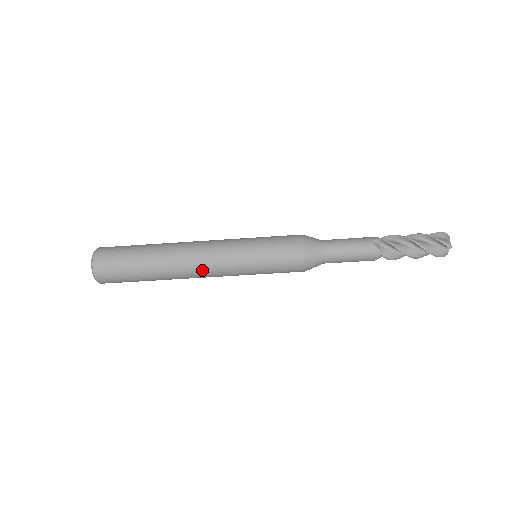
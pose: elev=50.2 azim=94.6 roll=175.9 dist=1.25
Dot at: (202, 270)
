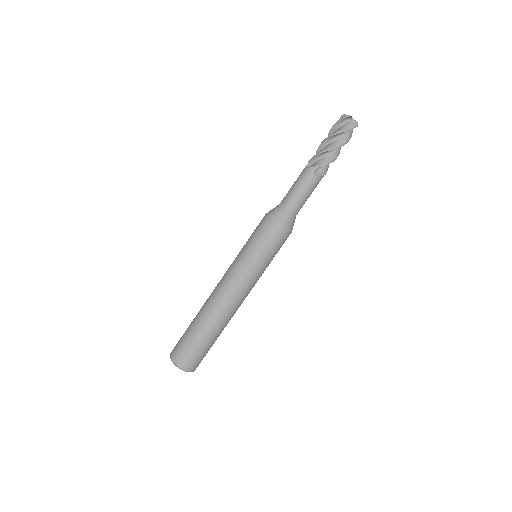
Dot at: (228, 294)
